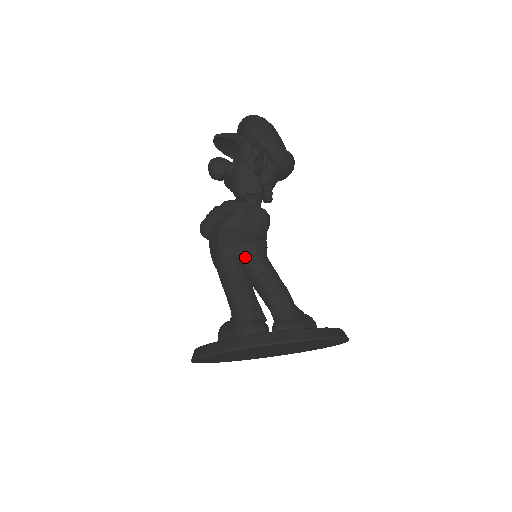
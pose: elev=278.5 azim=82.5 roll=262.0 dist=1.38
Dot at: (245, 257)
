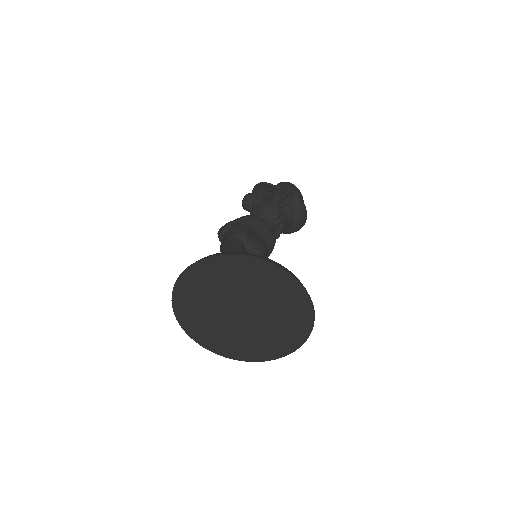
Dot at: (250, 245)
